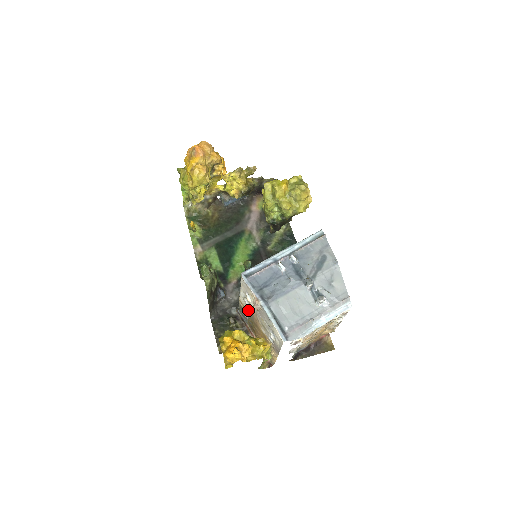
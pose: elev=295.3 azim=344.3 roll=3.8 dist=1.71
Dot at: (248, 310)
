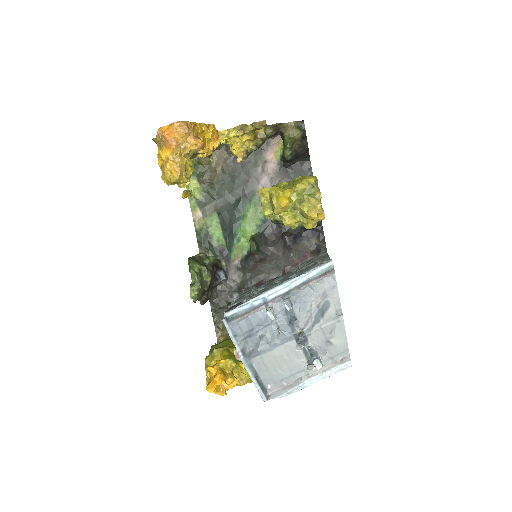
Dot at: occluded
